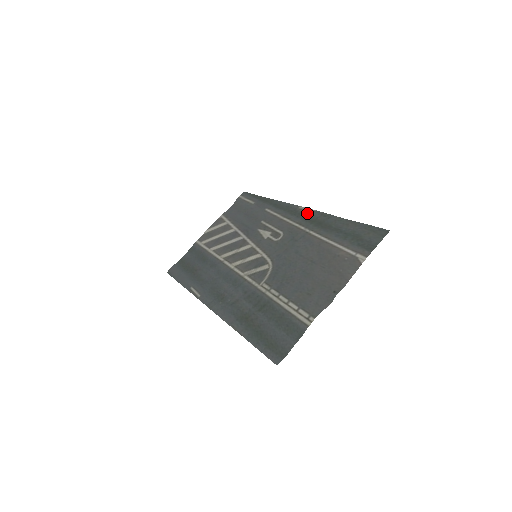
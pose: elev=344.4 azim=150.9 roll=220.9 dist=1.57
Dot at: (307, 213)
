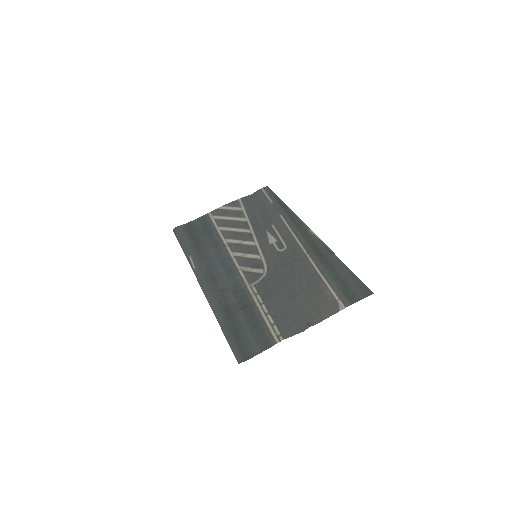
Dot at: (314, 239)
